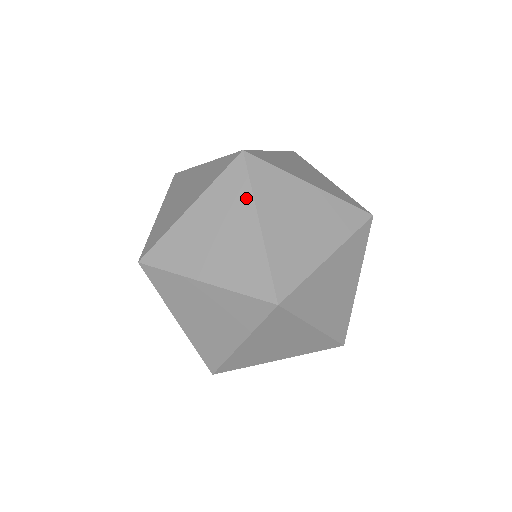
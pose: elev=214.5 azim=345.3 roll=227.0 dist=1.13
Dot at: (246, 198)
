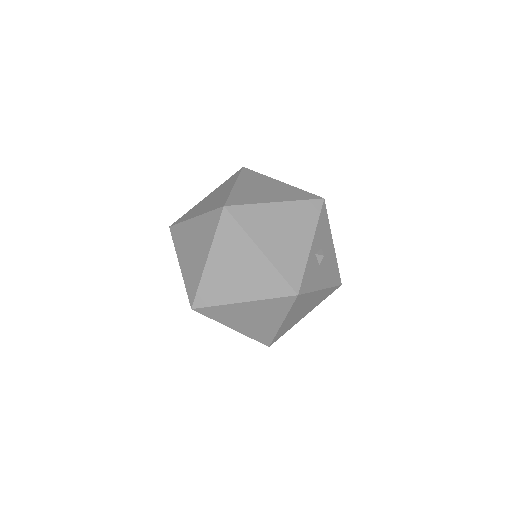
Dot at: (184, 226)
